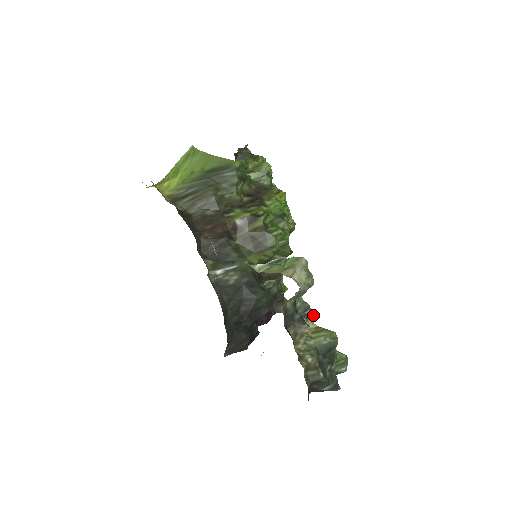
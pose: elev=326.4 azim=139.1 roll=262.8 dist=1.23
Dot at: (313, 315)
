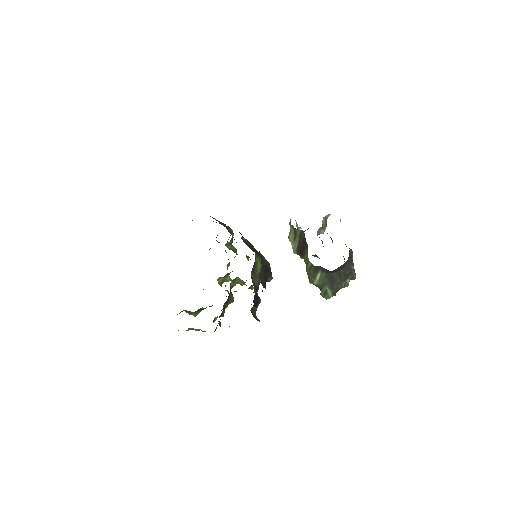
Dot at: occluded
